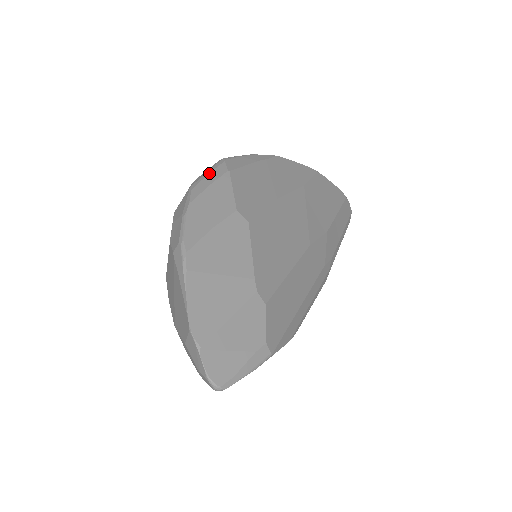
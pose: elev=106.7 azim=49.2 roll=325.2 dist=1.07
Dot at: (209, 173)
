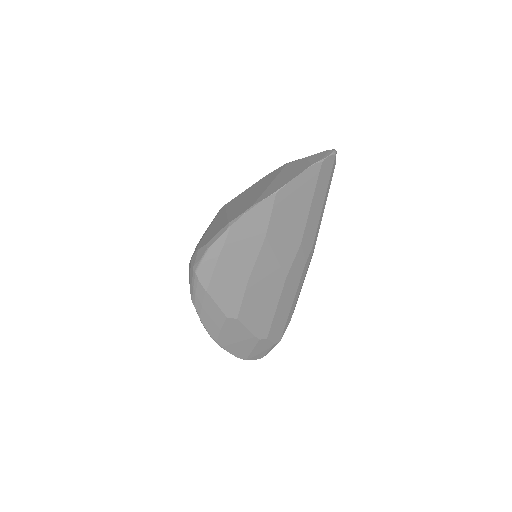
Dot at: (195, 293)
